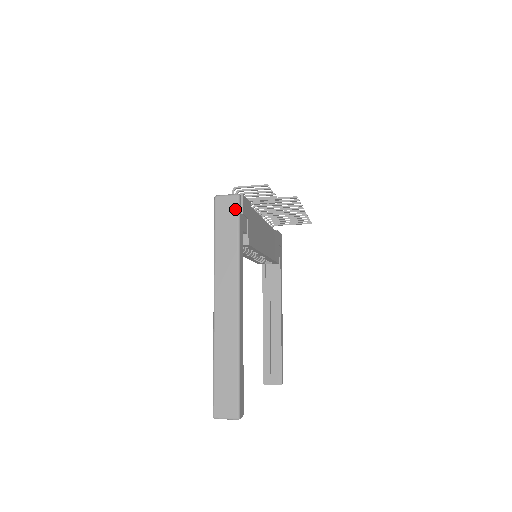
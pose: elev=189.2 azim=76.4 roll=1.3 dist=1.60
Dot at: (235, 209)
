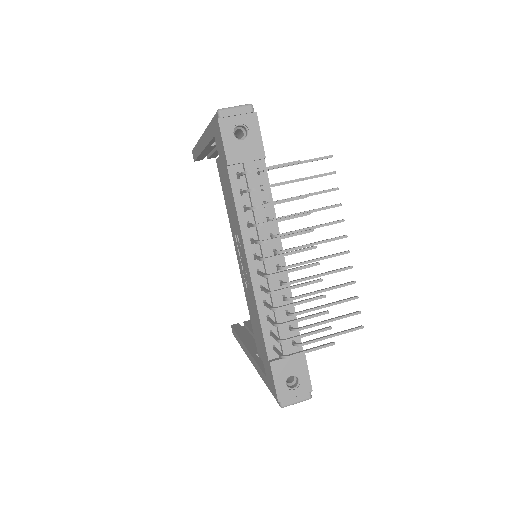
Dot at: occluded
